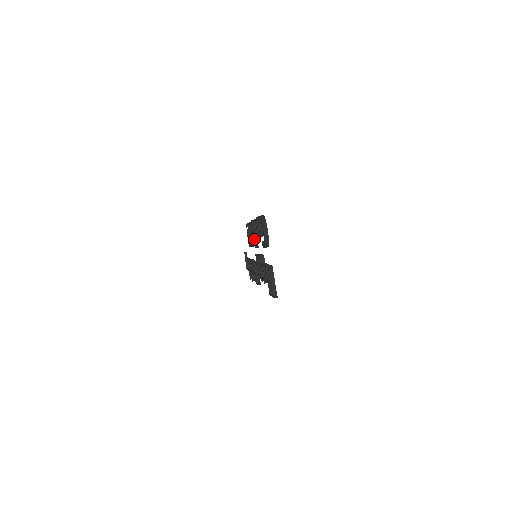
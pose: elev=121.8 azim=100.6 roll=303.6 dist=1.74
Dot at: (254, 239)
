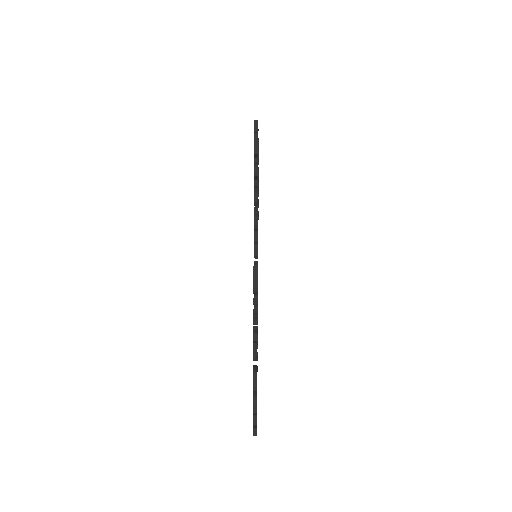
Dot at: occluded
